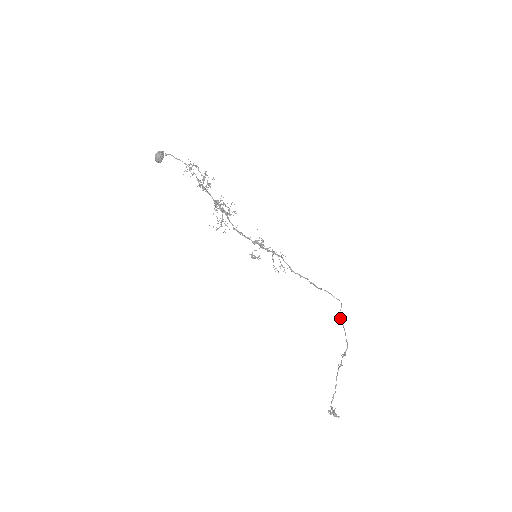
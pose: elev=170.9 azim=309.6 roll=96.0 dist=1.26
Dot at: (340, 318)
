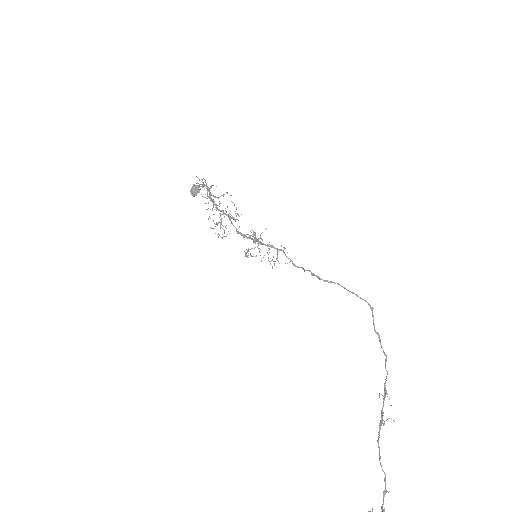
Dot at: (374, 330)
